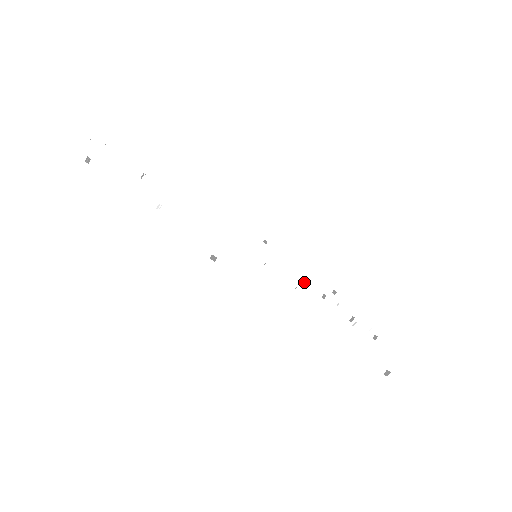
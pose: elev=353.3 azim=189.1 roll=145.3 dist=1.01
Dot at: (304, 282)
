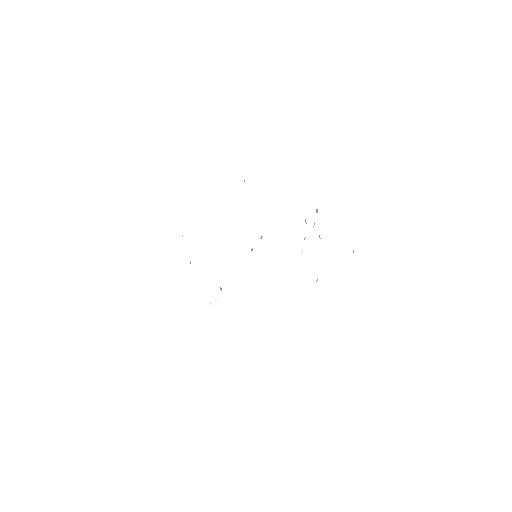
Dot at: (303, 251)
